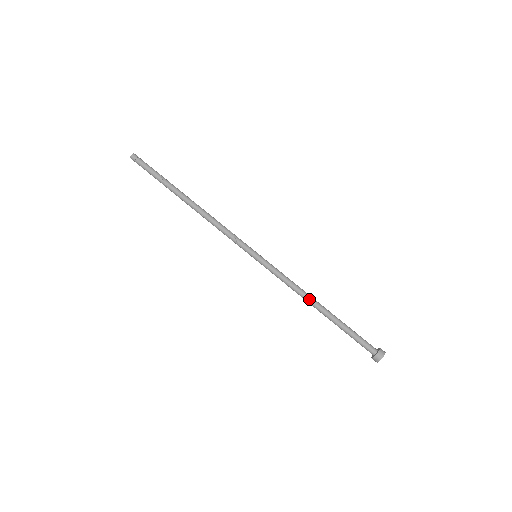
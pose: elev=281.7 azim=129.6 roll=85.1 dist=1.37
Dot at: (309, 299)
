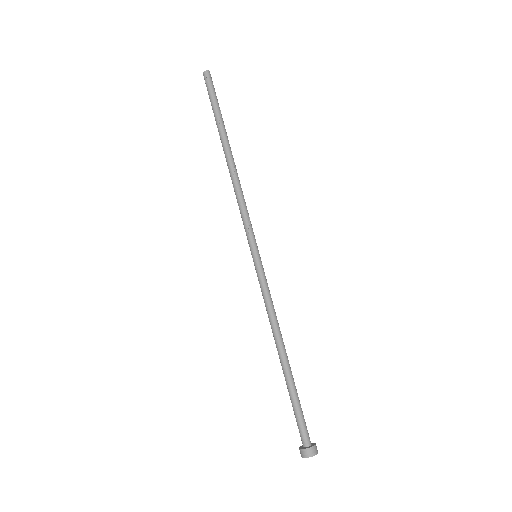
Dot at: (280, 338)
